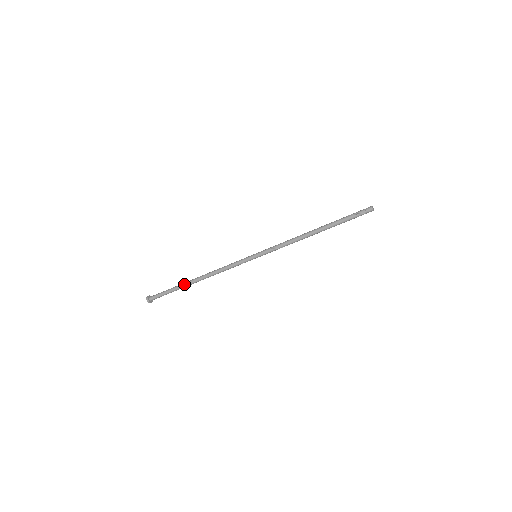
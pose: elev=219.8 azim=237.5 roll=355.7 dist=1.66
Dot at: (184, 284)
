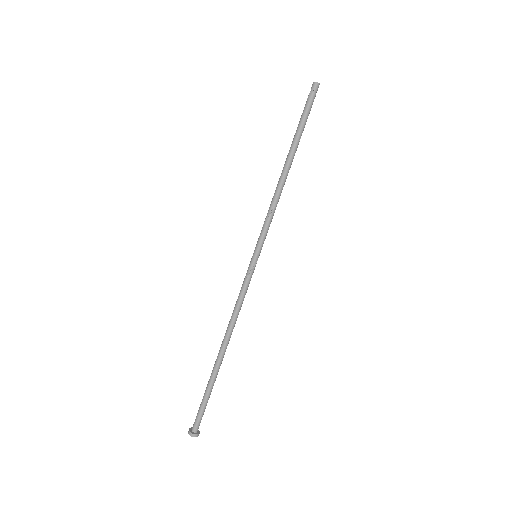
Dot at: (213, 369)
